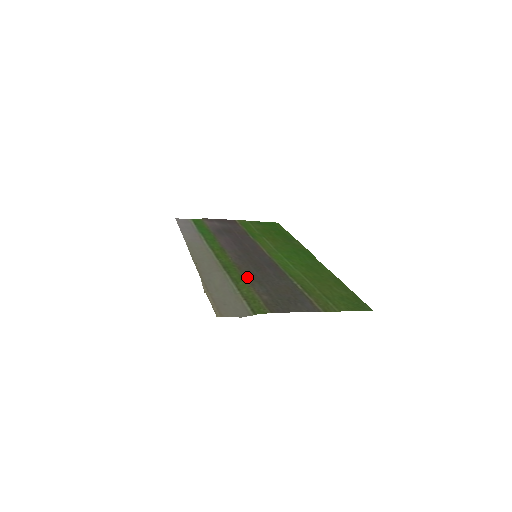
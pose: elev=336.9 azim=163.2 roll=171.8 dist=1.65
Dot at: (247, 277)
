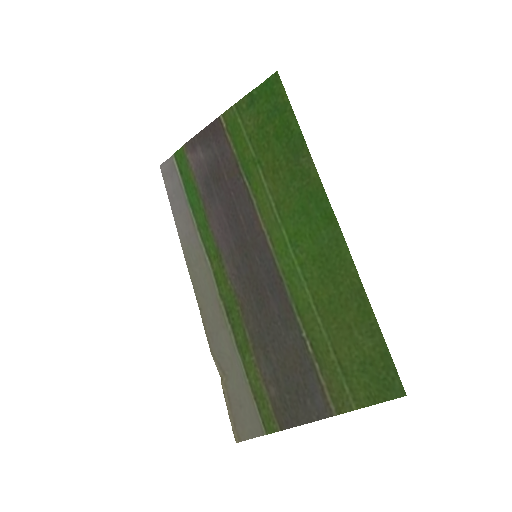
Dot at: (251, 337)
